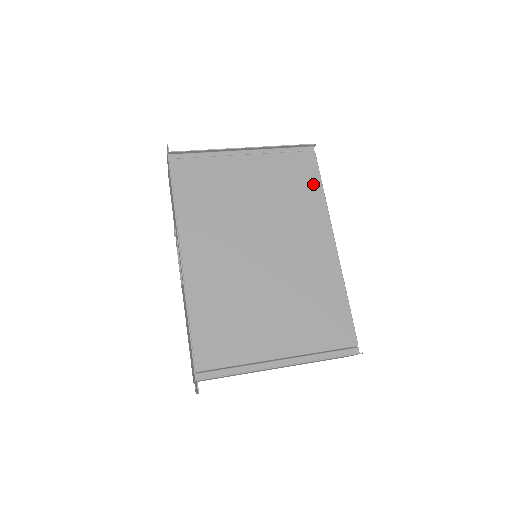
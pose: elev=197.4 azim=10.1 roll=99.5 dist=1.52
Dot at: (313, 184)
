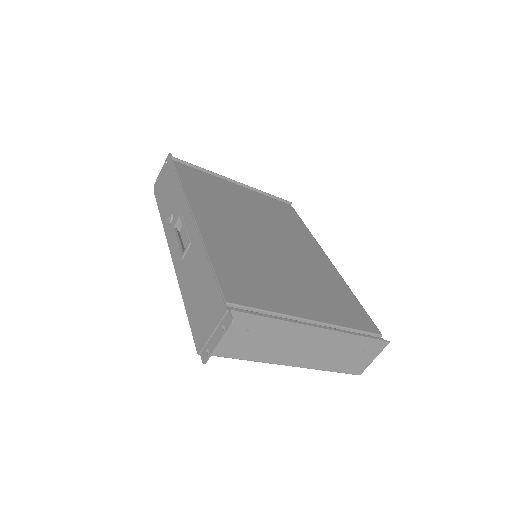
Dot at: (298, 221)
